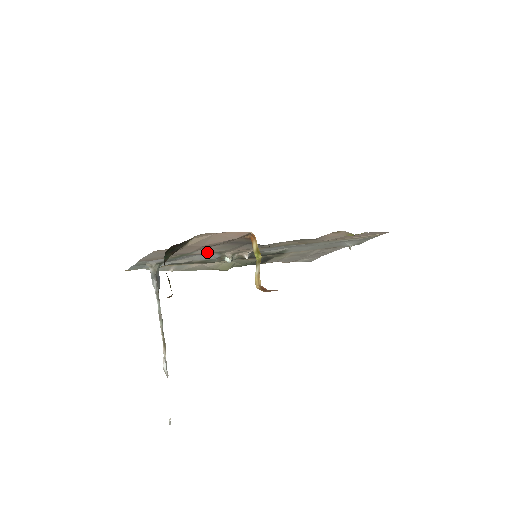
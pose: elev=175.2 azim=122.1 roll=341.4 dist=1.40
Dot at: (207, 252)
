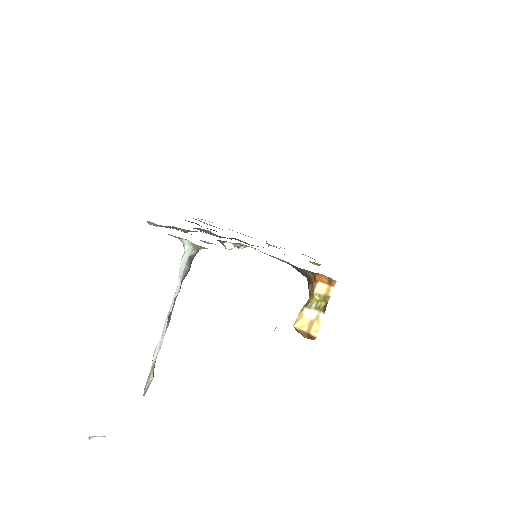
Dot at: occluded
